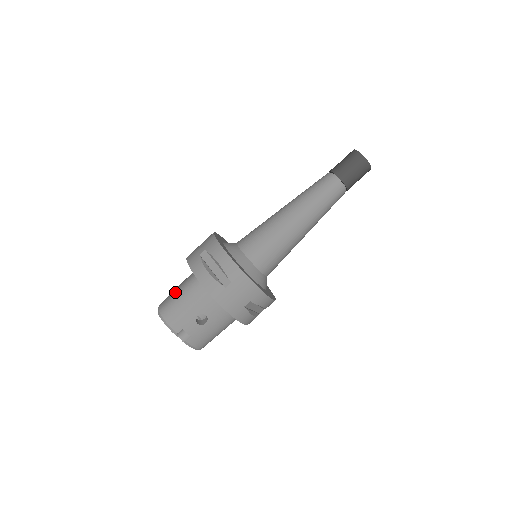
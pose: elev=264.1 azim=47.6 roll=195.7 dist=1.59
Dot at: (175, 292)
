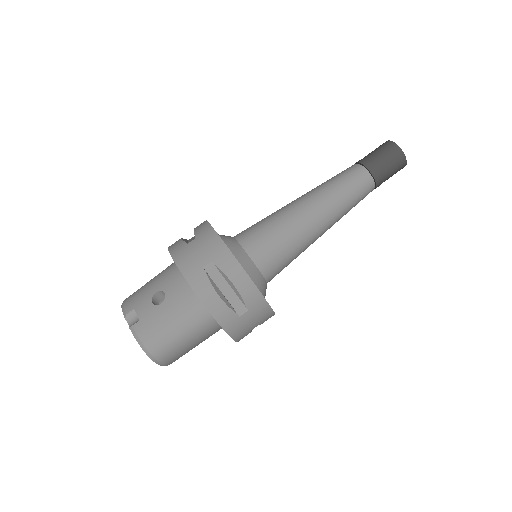
Dot at: occluded
